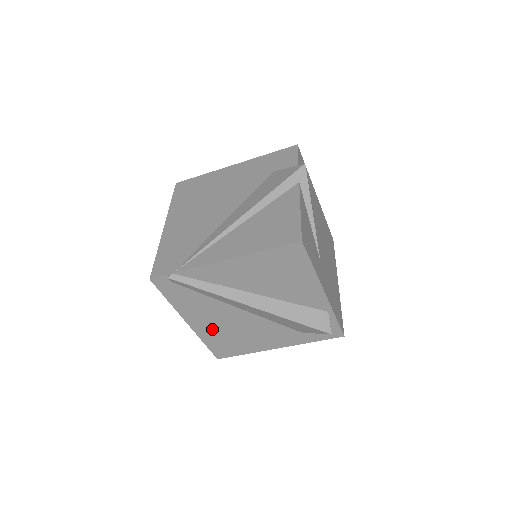
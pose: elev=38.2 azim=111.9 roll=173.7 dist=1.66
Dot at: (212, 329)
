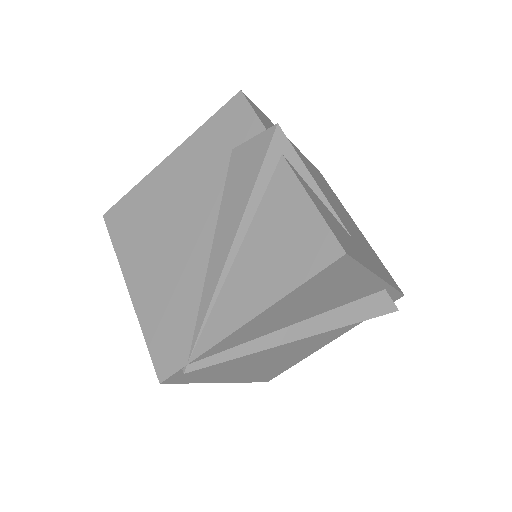
Dot at: (254, 370)
